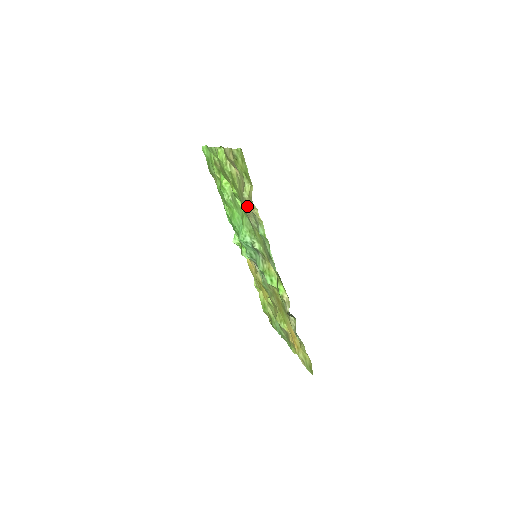
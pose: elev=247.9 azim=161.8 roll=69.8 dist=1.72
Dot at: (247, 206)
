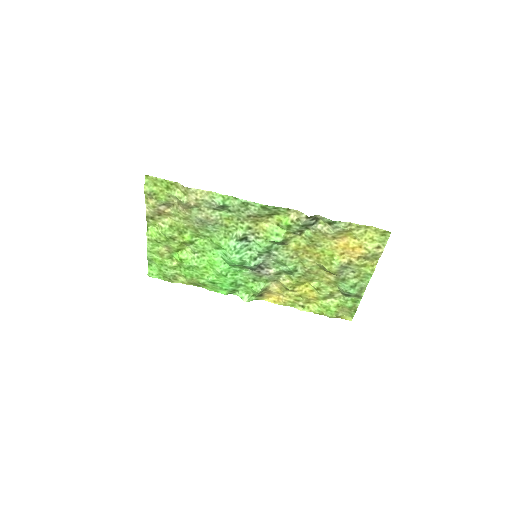
Dot at: (197, 213)
